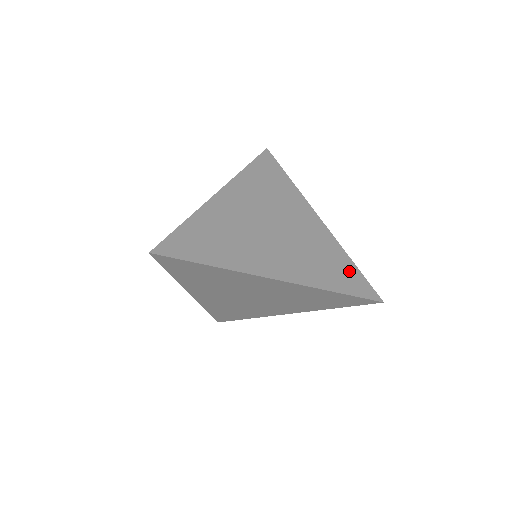
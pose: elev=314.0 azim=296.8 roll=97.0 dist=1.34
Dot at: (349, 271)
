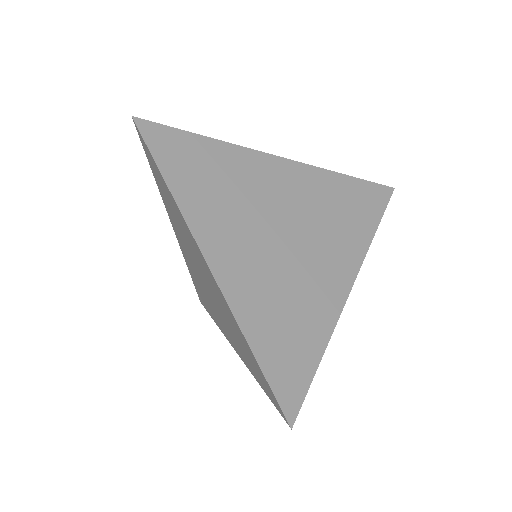
Dot at: (302, 357)
